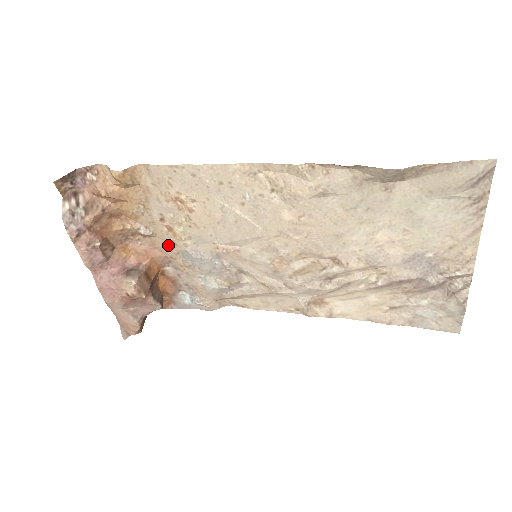
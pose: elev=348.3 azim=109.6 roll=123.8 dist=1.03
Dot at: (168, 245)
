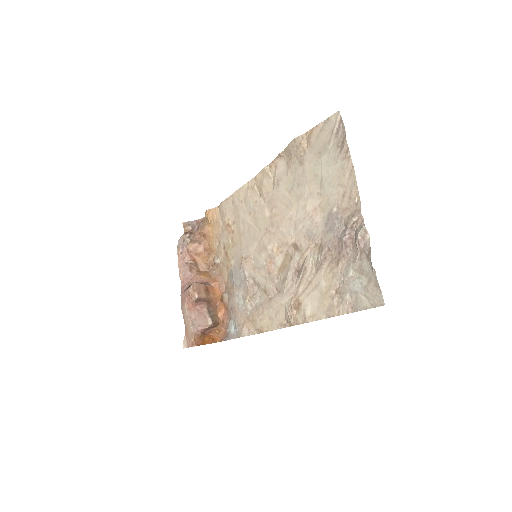
Dot at: (226, 270)
